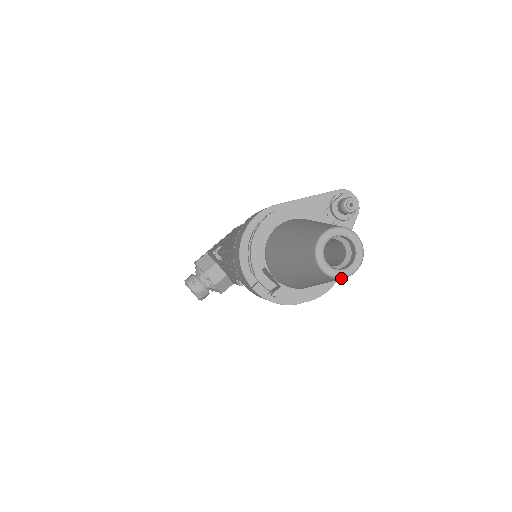
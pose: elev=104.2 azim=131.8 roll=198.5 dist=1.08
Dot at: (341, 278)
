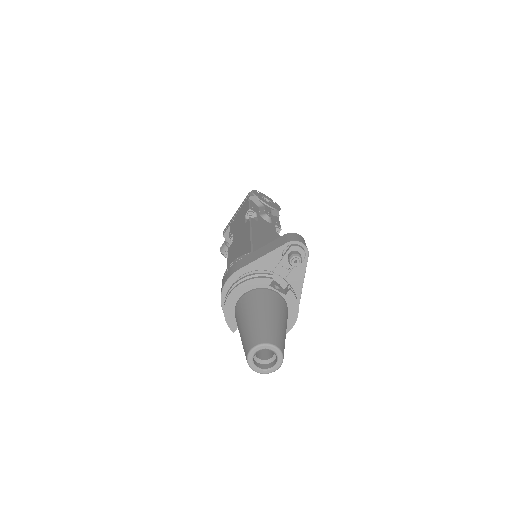
Dot at: occluded
